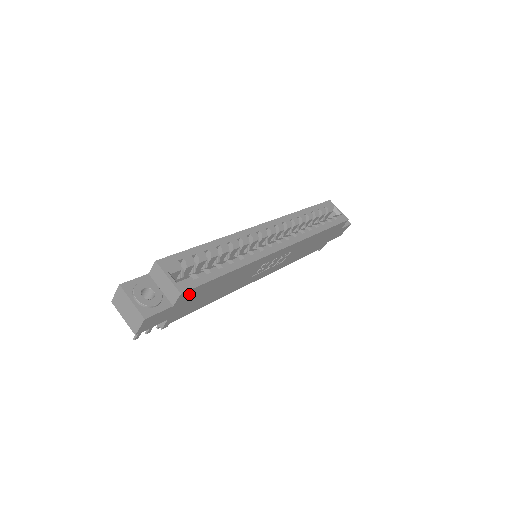
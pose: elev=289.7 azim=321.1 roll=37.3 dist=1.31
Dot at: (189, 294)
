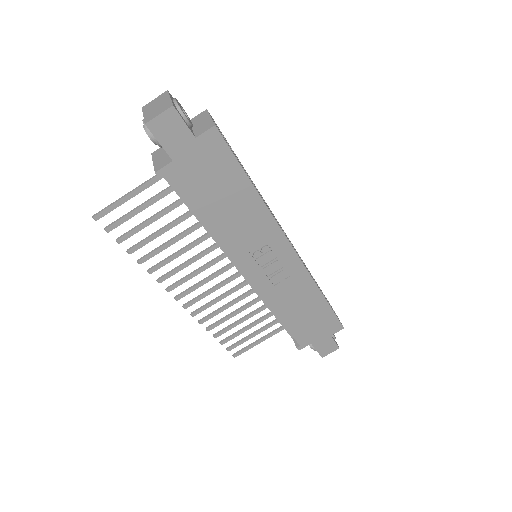
Dot at: (215, 145)
